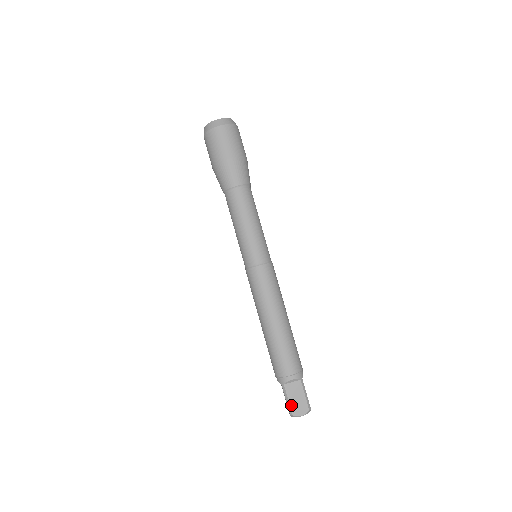
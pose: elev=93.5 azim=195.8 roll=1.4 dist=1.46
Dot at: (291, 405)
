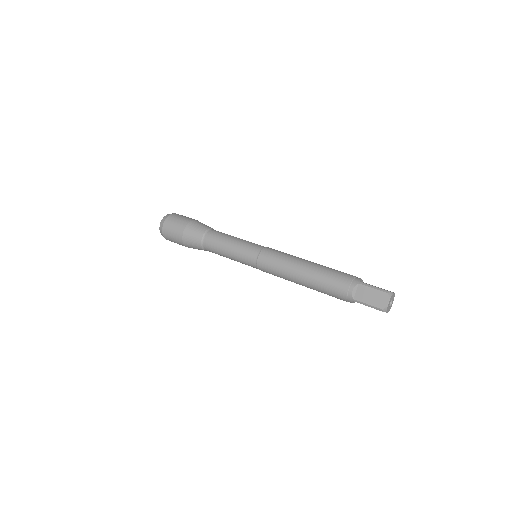
Dot at: (373, 305)
